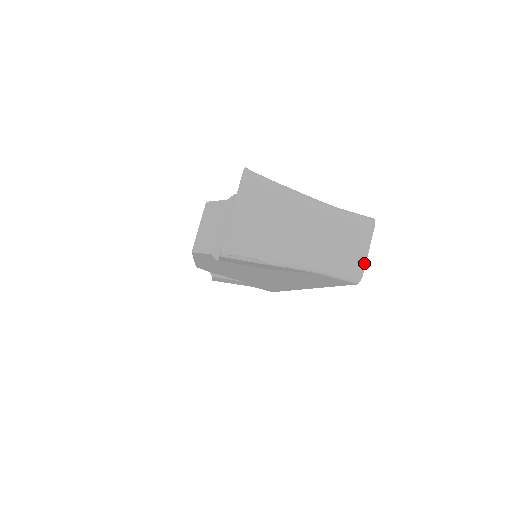
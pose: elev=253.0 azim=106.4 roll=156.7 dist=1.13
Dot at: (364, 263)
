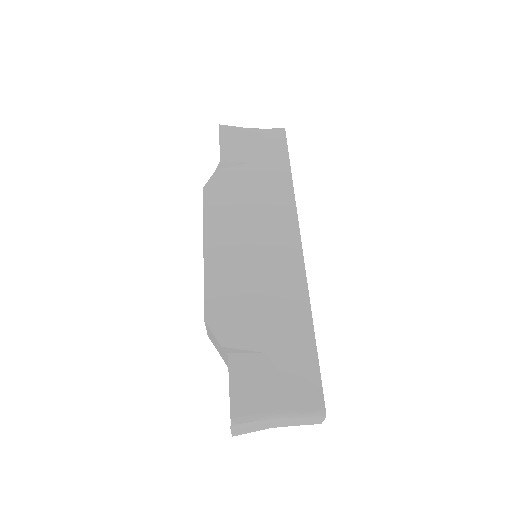
Dot at: occluded
